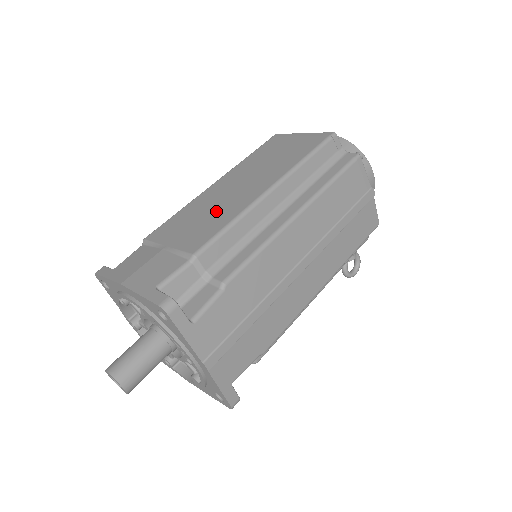
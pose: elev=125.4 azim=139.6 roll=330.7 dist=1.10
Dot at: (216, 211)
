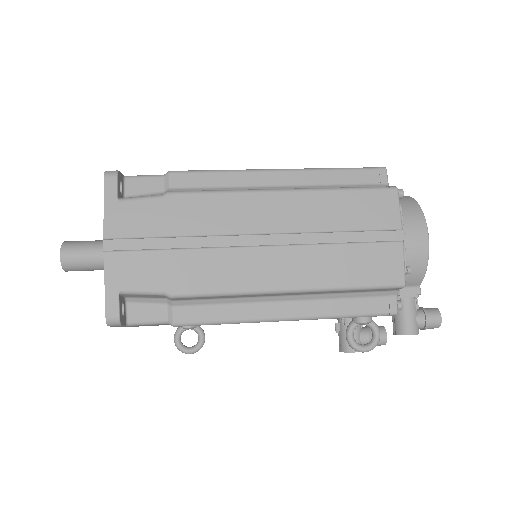
Dot at: occluded
